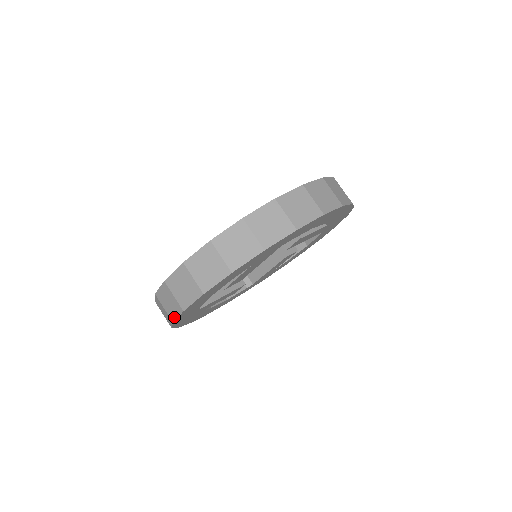
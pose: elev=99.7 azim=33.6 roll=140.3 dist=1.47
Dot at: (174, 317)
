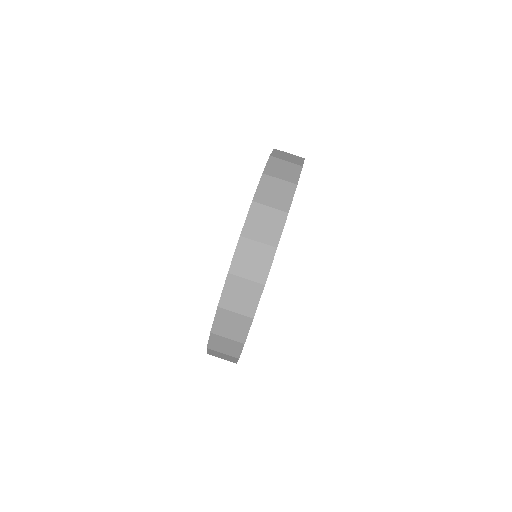
Dot at: (253, 308)
